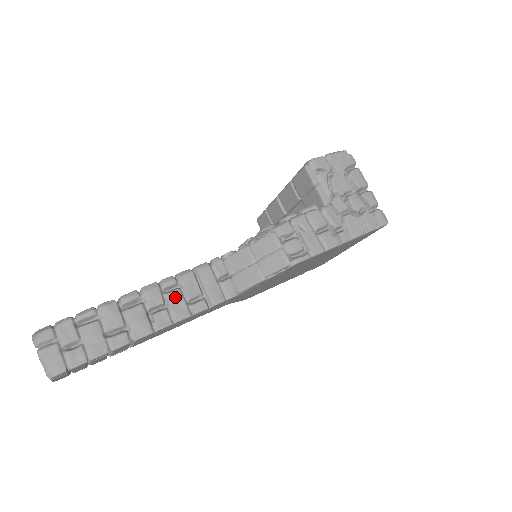
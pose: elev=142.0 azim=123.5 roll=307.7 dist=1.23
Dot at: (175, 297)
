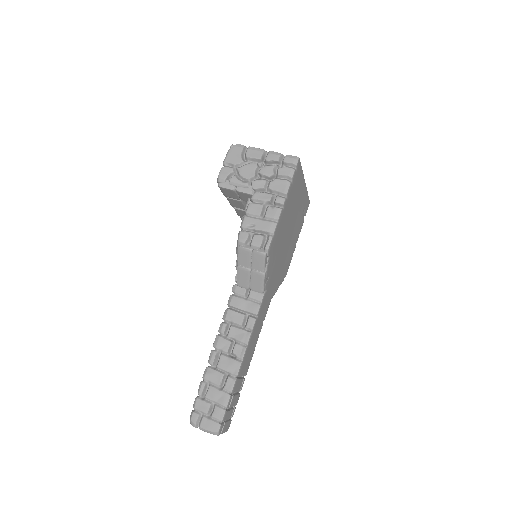
Dot at: (233, 332)
